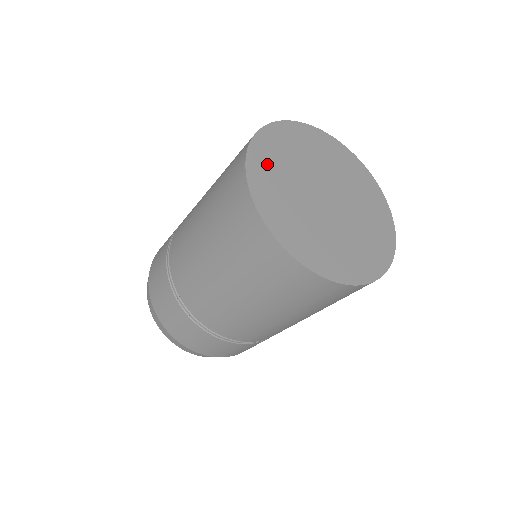
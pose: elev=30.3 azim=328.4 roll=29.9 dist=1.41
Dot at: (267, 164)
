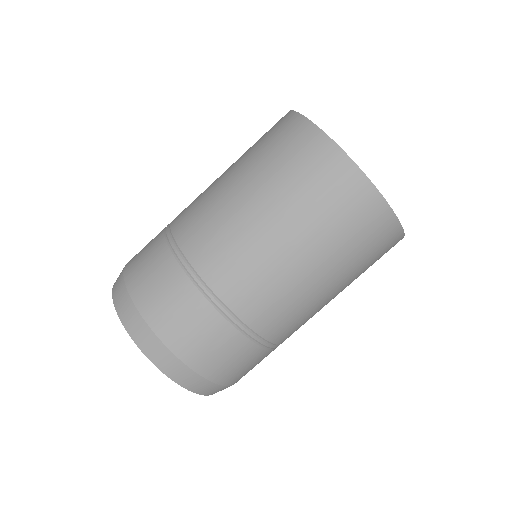
Dot at: occluded
